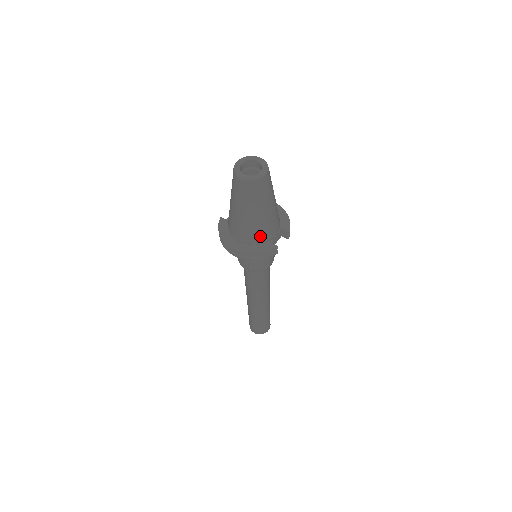
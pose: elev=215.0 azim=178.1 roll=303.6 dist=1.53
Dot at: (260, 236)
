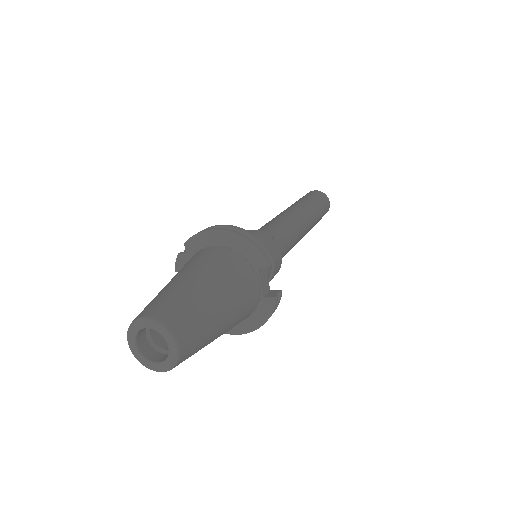
Dot at: (246, 316)
